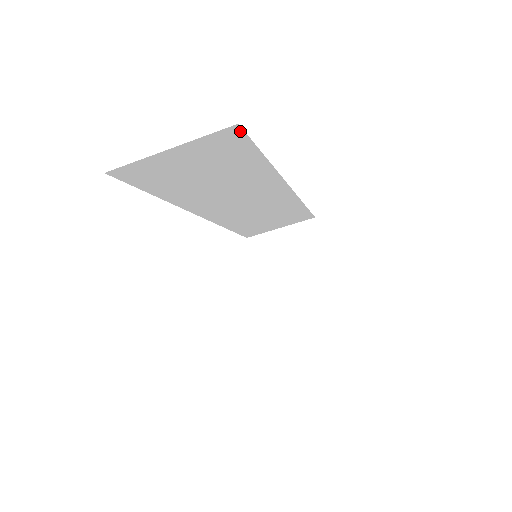
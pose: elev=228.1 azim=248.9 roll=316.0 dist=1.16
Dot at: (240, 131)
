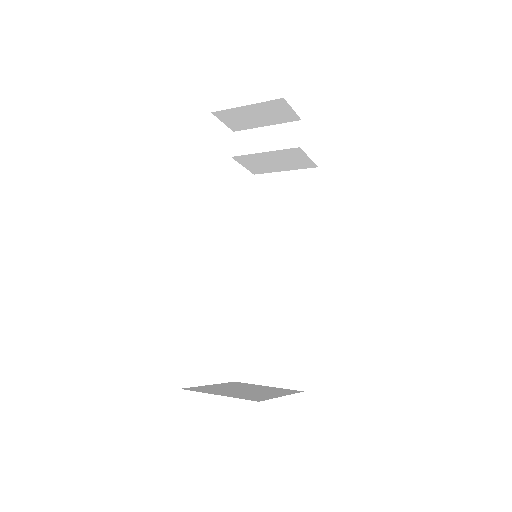
Dot at: occluded
